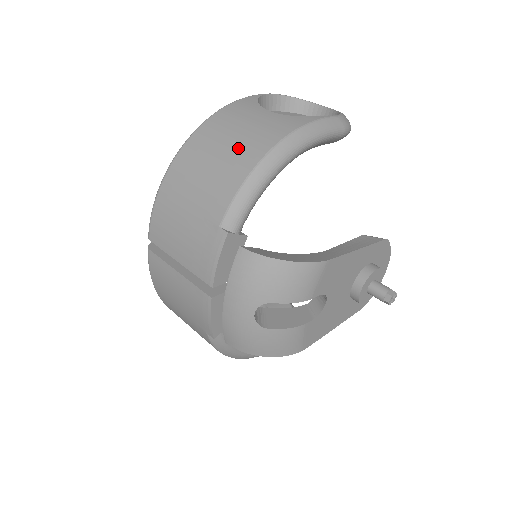
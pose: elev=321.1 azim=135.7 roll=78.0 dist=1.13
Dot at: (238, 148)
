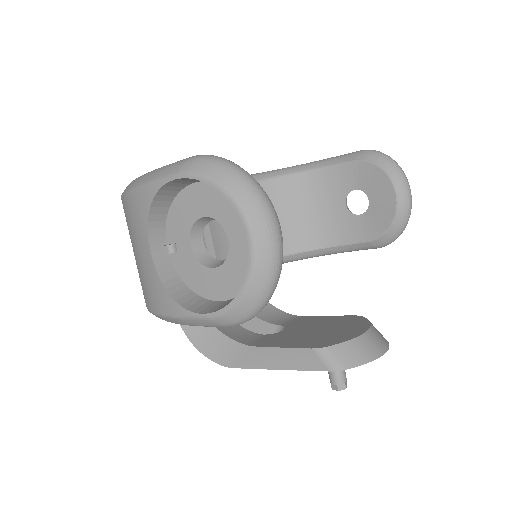
Dot at: occluded
